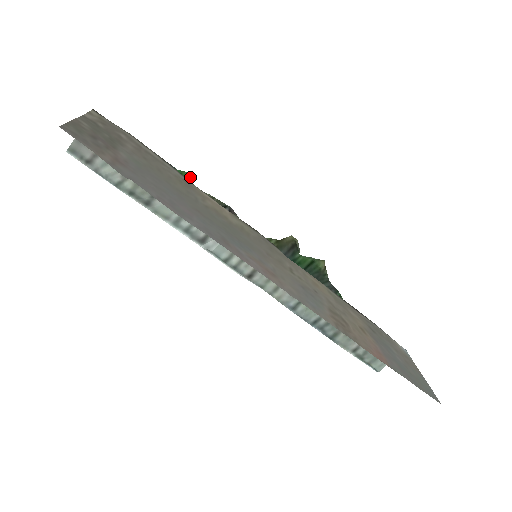
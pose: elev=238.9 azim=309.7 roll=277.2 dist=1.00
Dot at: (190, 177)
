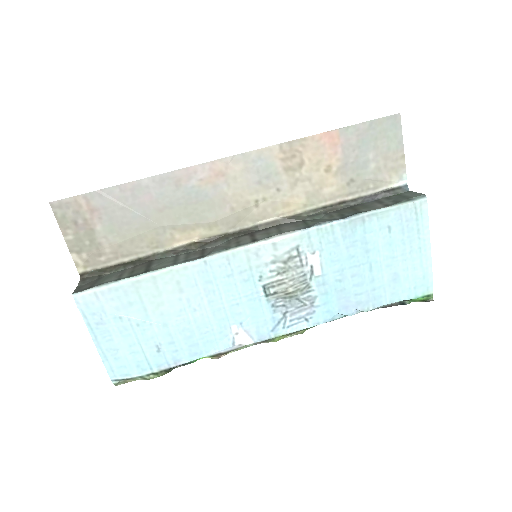
Dot at: (206, 357)
